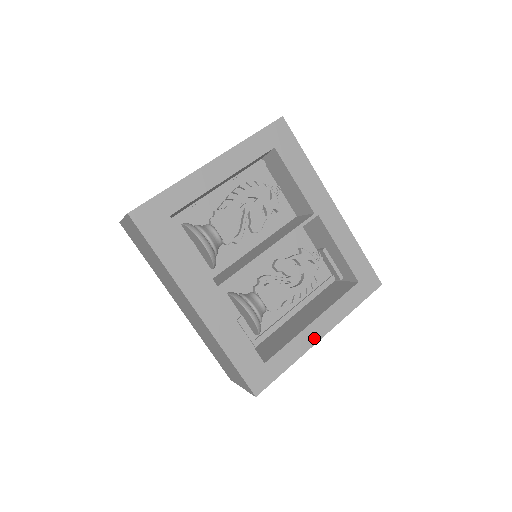
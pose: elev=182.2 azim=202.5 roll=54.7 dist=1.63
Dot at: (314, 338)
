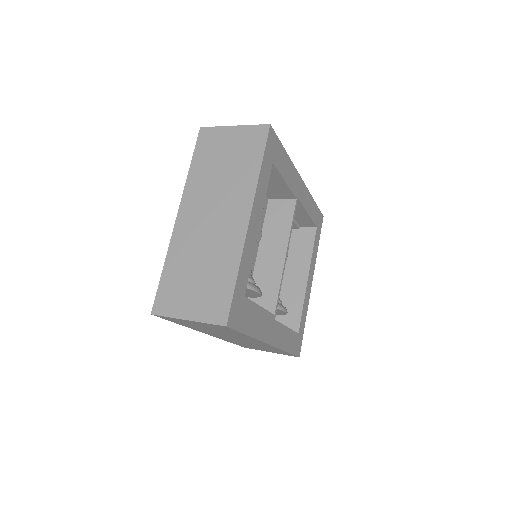
Dot at: (309, 290)
